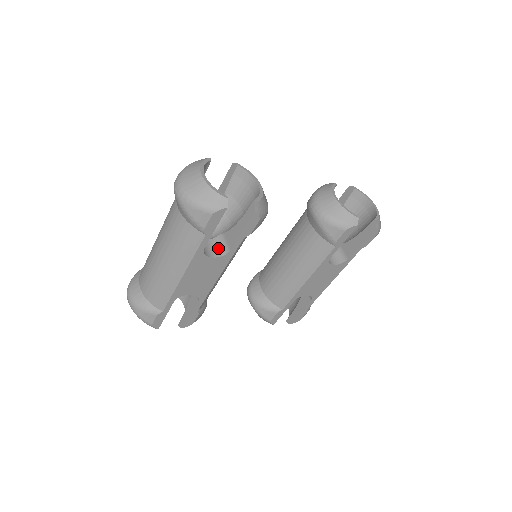
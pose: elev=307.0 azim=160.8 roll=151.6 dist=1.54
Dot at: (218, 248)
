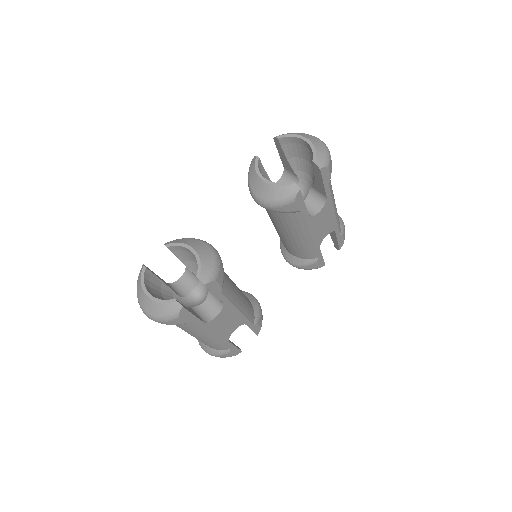
Dot at: (215, 303)
